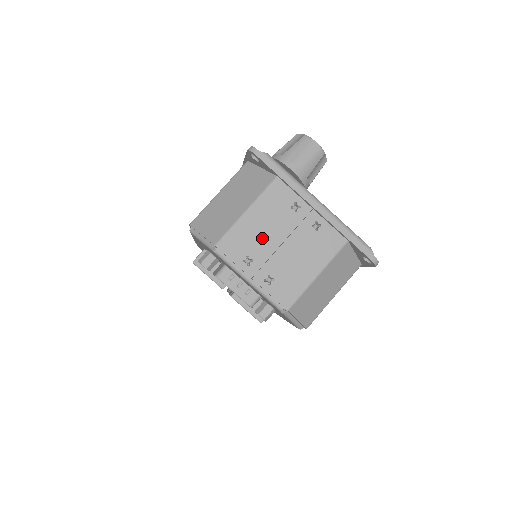
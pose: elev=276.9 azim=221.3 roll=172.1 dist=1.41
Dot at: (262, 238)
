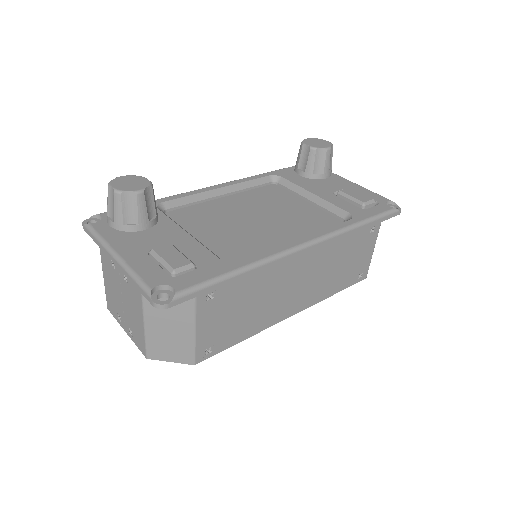
Dot at: (115, 297)
